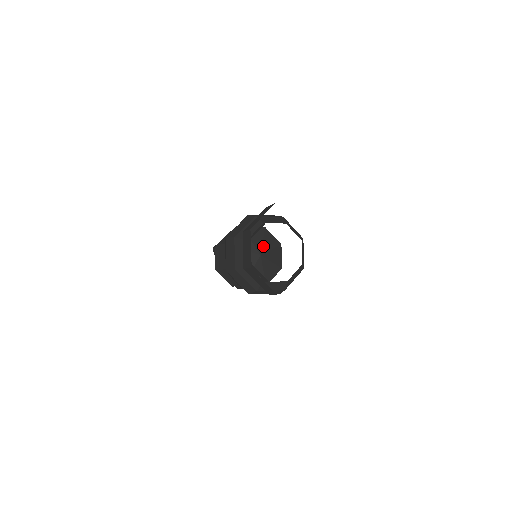
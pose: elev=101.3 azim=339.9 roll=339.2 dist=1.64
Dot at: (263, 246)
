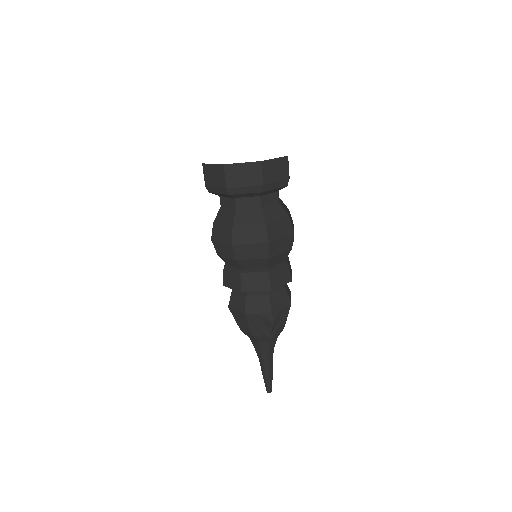
Dot at: occluded
